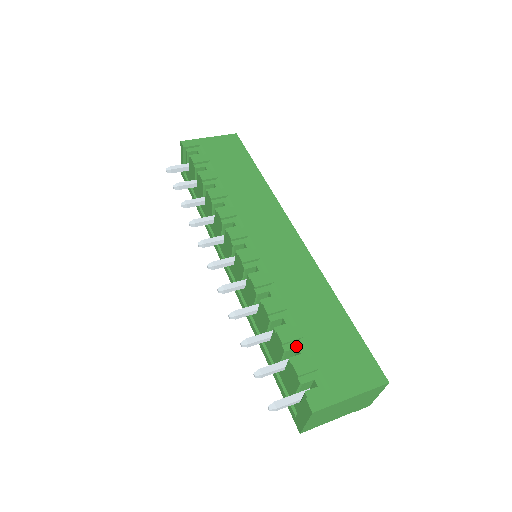
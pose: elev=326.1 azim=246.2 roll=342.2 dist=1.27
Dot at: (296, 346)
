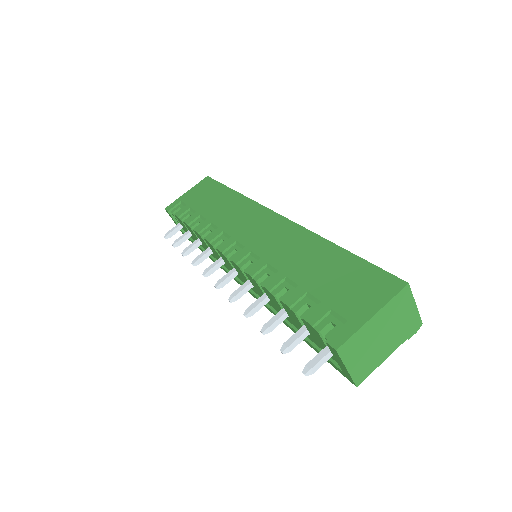
Dot at: (304, 303)
